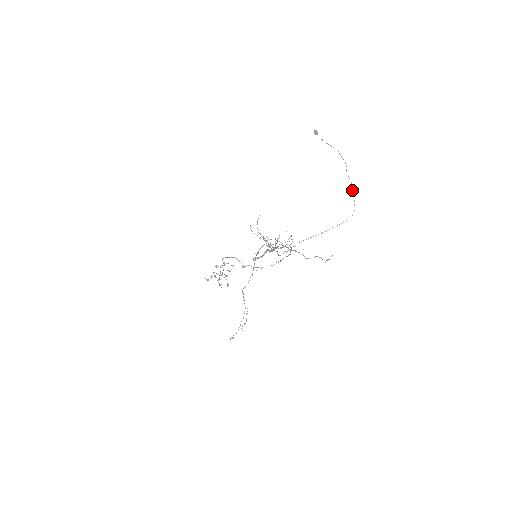
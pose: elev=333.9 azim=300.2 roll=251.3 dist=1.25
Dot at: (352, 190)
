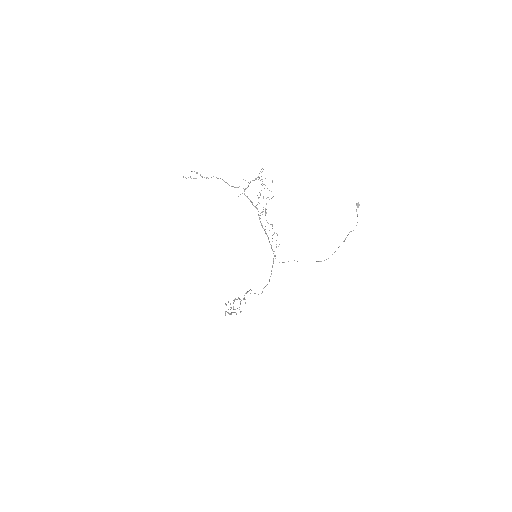
Dot at: occluded
